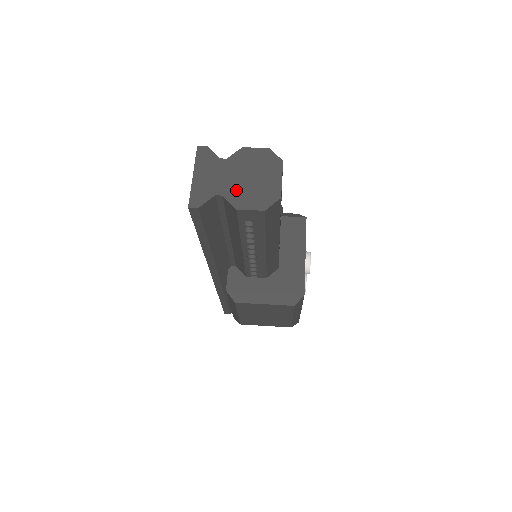
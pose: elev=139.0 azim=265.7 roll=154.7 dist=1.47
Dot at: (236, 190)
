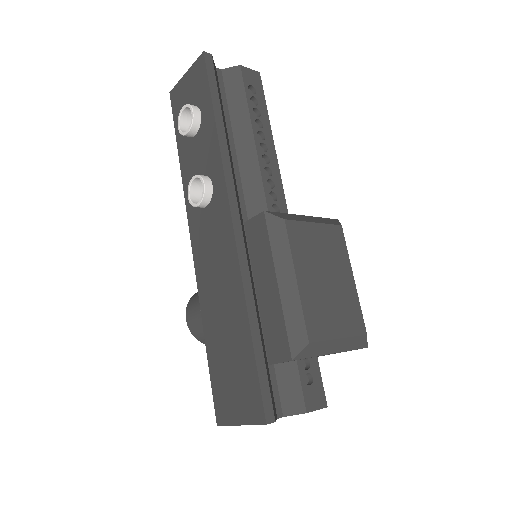
Dot at: occluded
